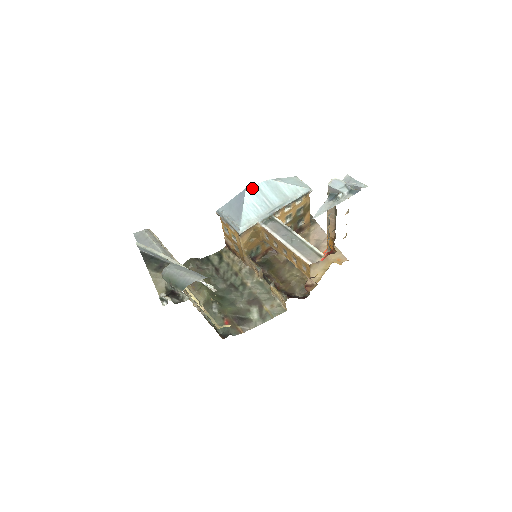
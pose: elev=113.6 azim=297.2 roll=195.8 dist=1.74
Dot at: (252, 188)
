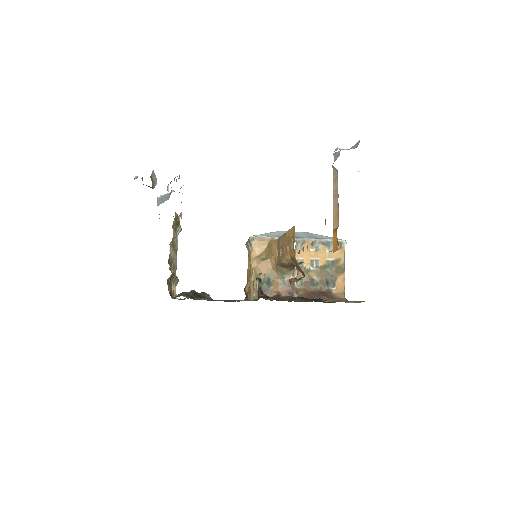
Dot at: occluded
